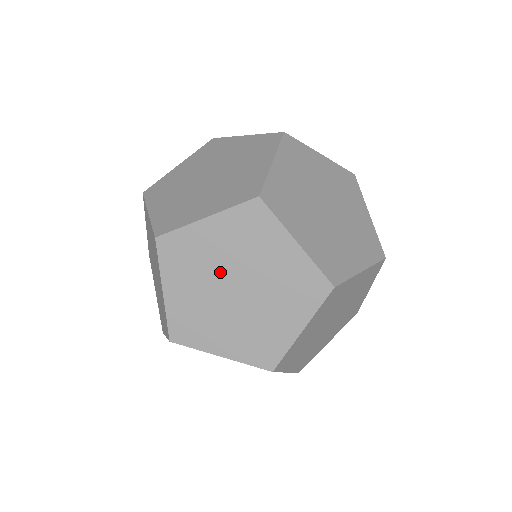
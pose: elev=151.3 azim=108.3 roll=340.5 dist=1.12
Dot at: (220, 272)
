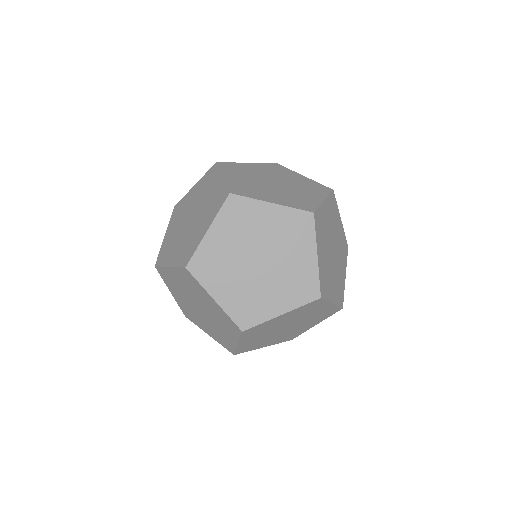
Dot at: (240, 258)
